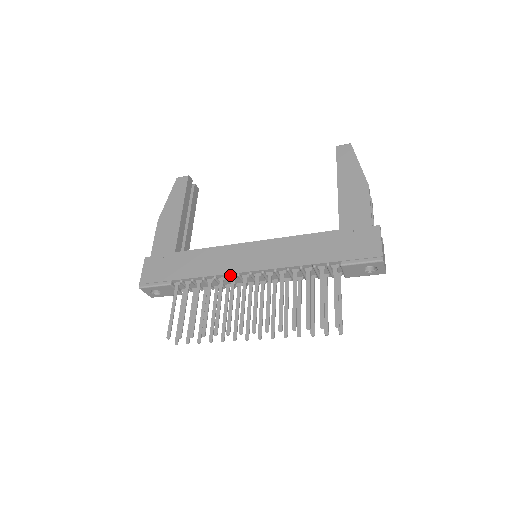
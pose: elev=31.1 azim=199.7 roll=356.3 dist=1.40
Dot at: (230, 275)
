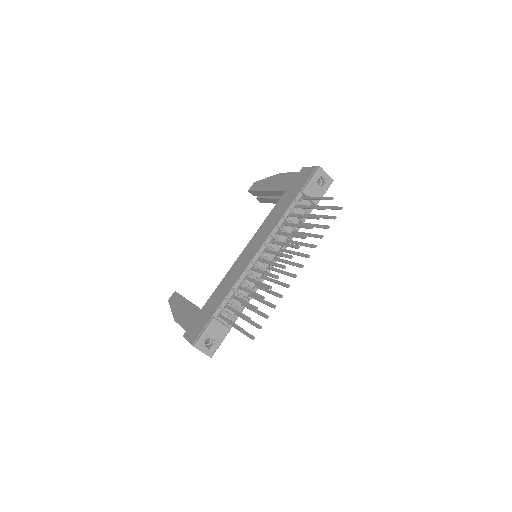
Dot at: (248, 269)
